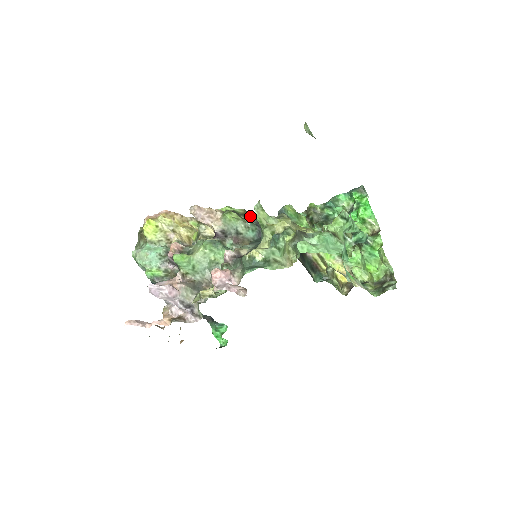
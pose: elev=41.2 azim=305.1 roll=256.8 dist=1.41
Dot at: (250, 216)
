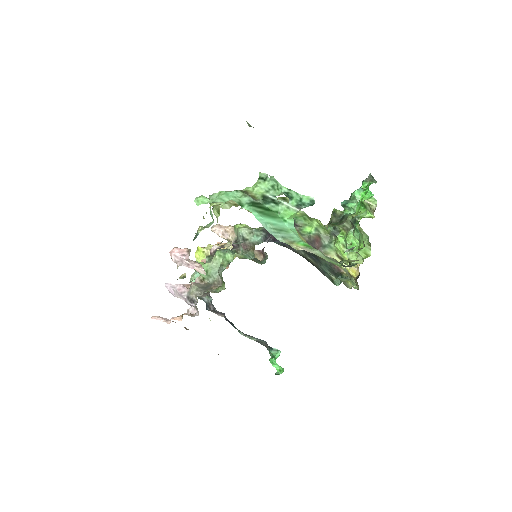
Dot at: occluded
